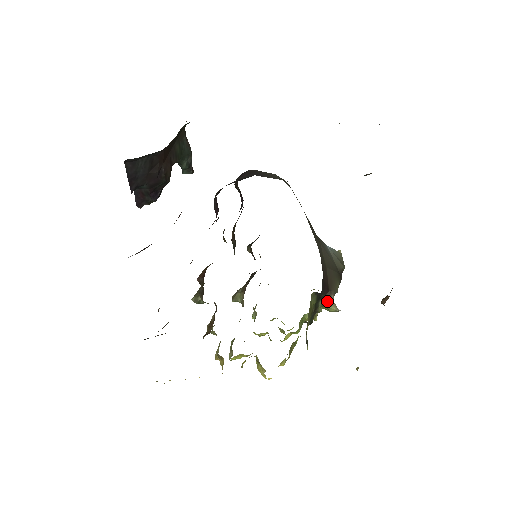
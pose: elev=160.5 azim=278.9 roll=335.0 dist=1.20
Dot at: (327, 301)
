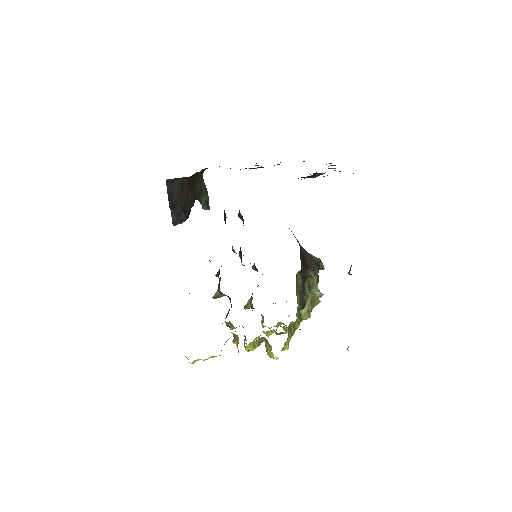
Dot at: (312, 286)
